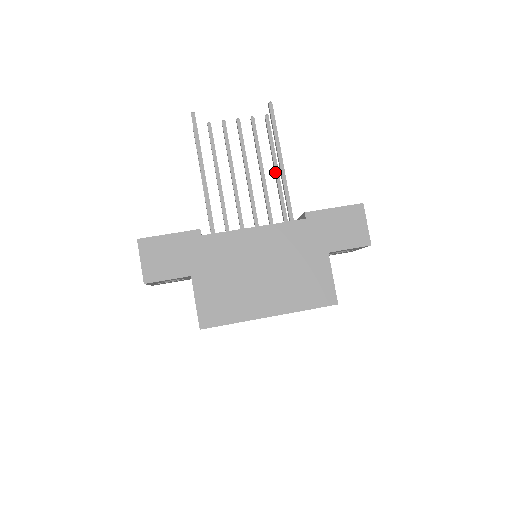
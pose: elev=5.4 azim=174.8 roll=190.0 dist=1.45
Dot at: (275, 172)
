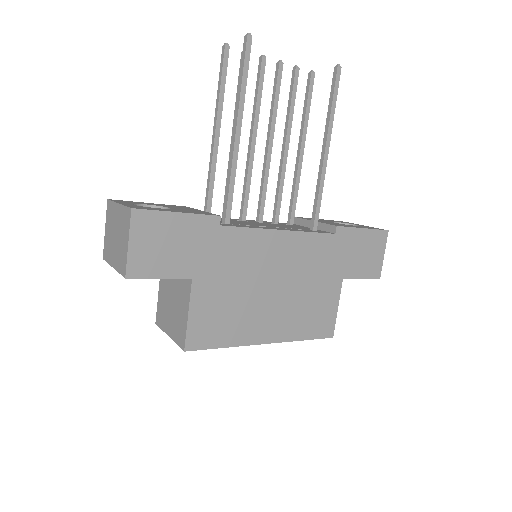
Dot at: (300, 152)
